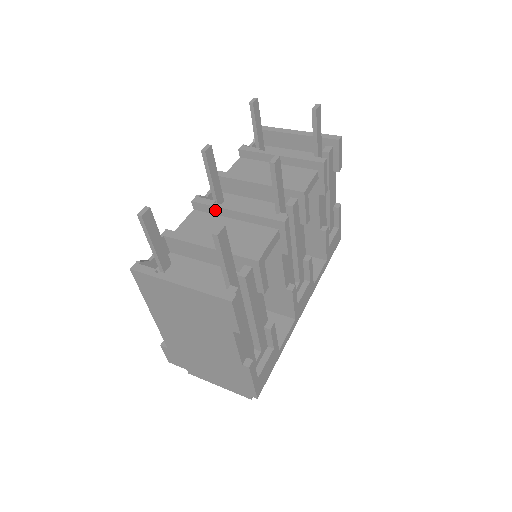
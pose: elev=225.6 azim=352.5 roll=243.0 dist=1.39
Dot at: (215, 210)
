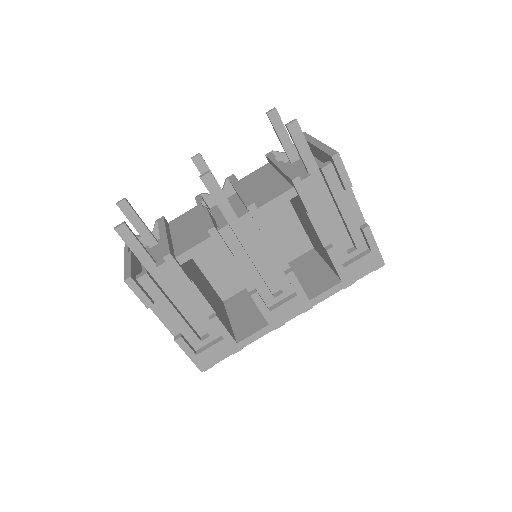
Dot at: occluded
